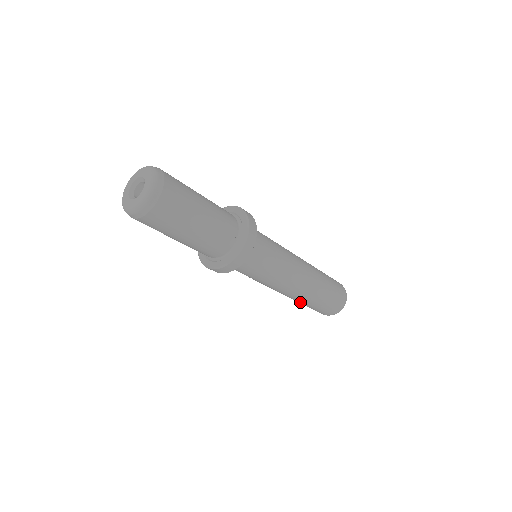
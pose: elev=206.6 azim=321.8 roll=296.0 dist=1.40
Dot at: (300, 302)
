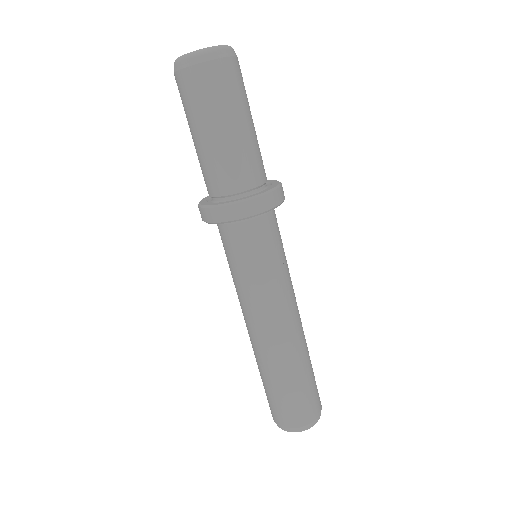
Dot at: (268, 370)
